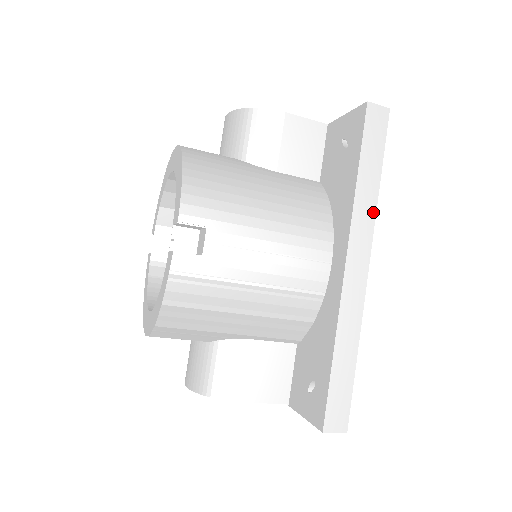
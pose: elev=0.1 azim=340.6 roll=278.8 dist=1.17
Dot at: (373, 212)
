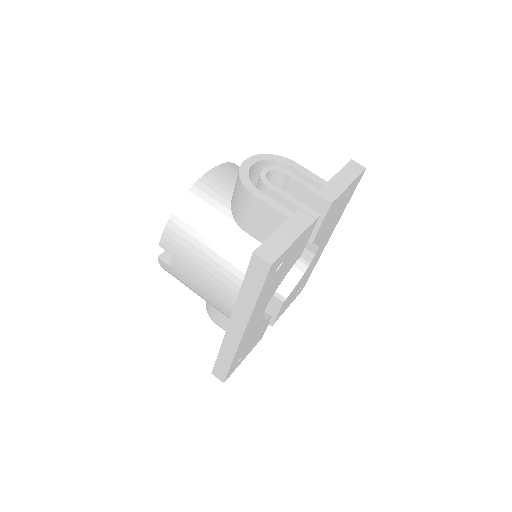
Dot at: (249, 313)
